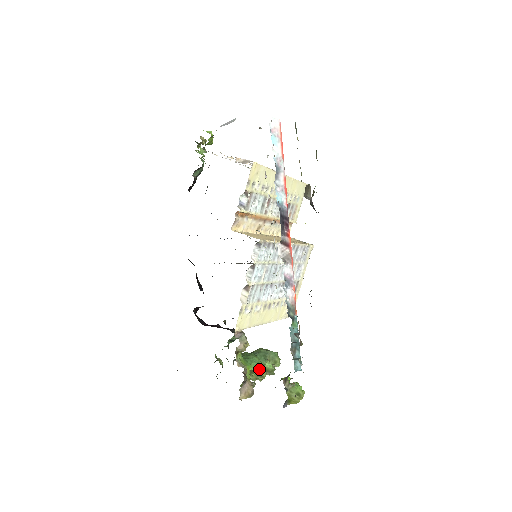
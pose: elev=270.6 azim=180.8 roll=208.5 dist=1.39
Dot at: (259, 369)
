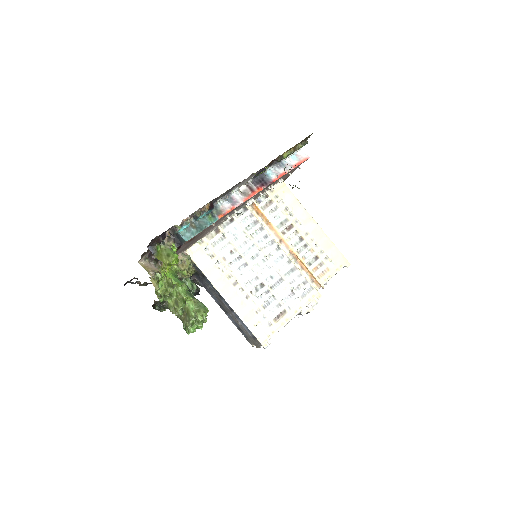
Dot at: (181, 298)
